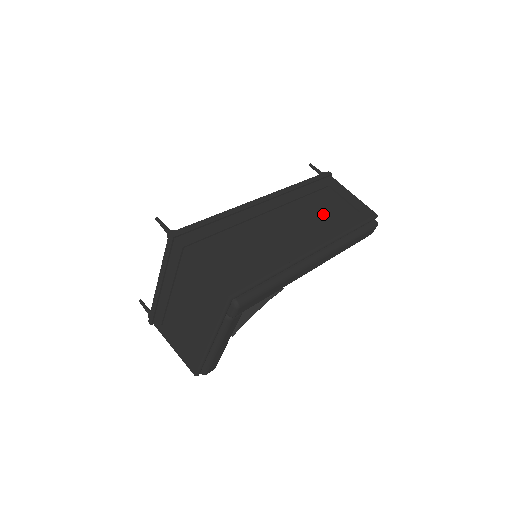
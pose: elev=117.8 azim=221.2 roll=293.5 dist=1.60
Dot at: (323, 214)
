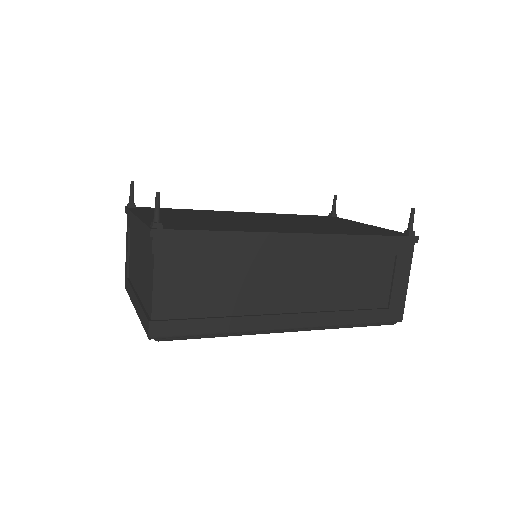
Dot at: (348, 289)
